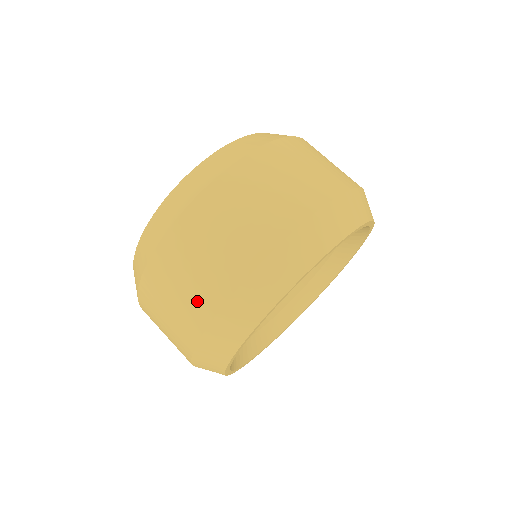
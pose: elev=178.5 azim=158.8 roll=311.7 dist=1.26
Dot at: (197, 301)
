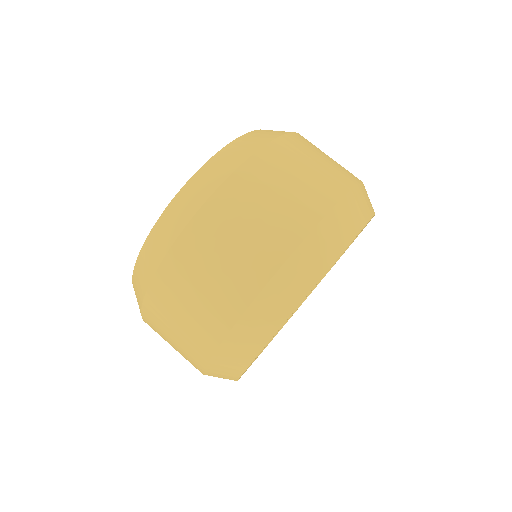
Dot at: (232, 286)
